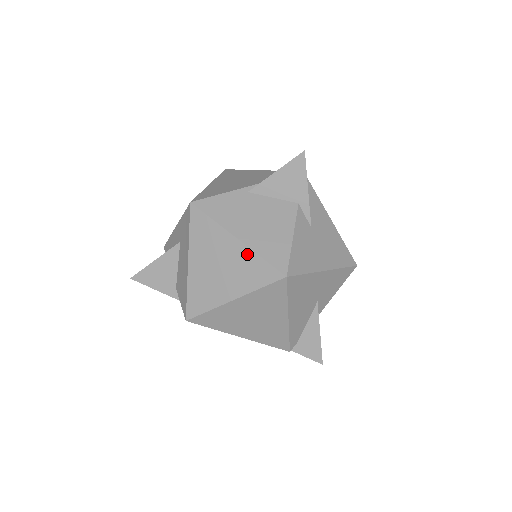
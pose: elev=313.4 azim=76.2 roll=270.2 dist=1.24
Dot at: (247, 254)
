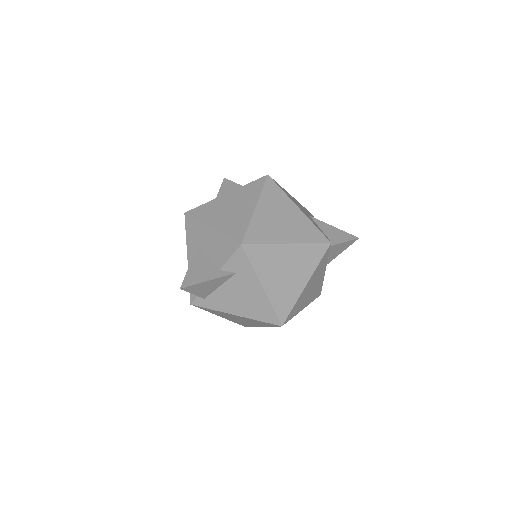
Dot at: (238, 191)
